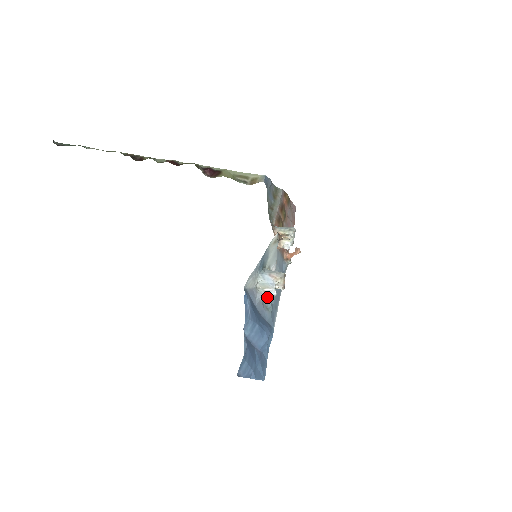
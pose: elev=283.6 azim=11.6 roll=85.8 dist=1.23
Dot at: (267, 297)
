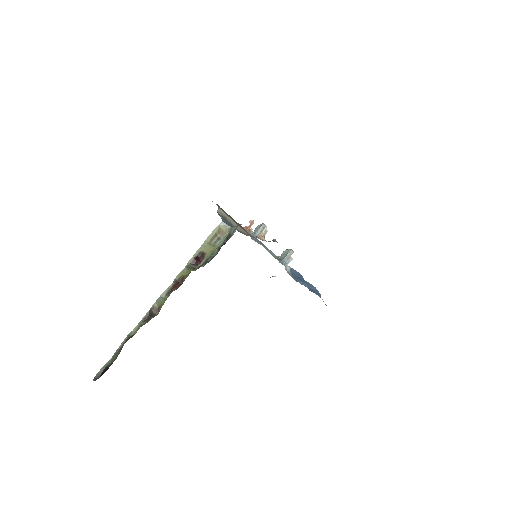
Dot at: (282, 263)
